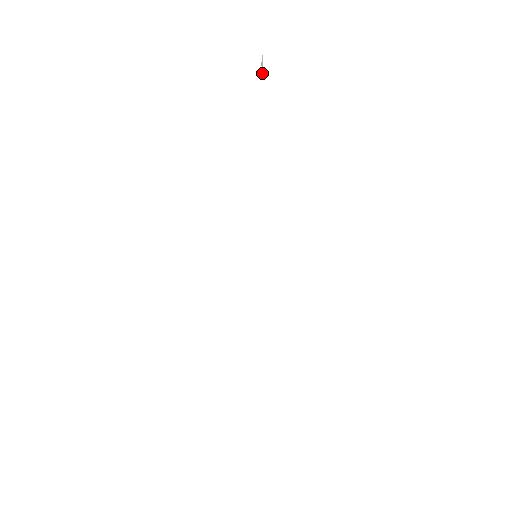
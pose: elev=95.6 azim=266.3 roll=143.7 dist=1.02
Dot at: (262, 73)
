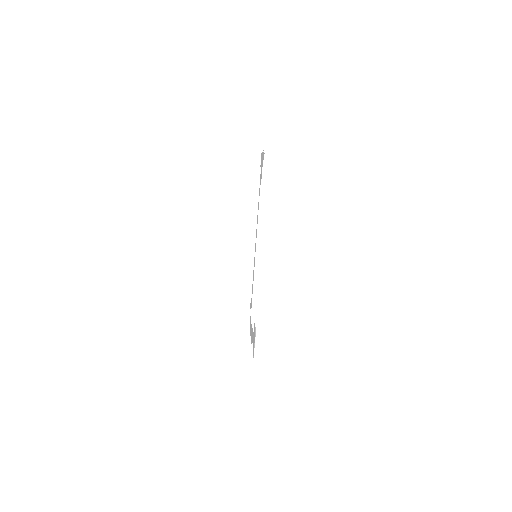
Dot at: (253, 357)
